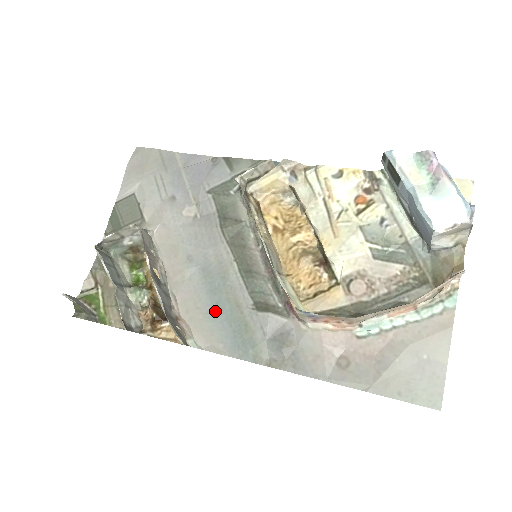
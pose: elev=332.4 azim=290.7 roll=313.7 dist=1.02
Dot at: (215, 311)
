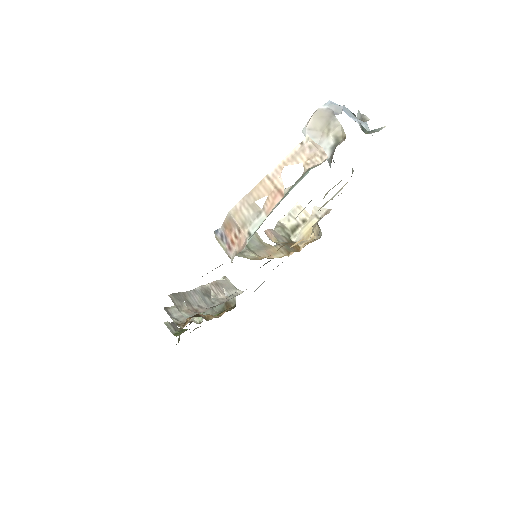
Dot at: occluded
